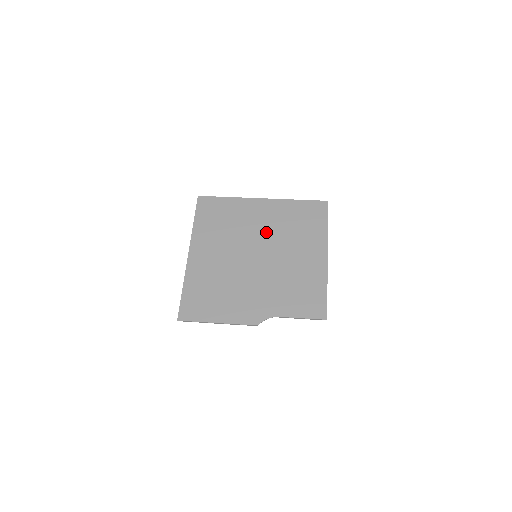
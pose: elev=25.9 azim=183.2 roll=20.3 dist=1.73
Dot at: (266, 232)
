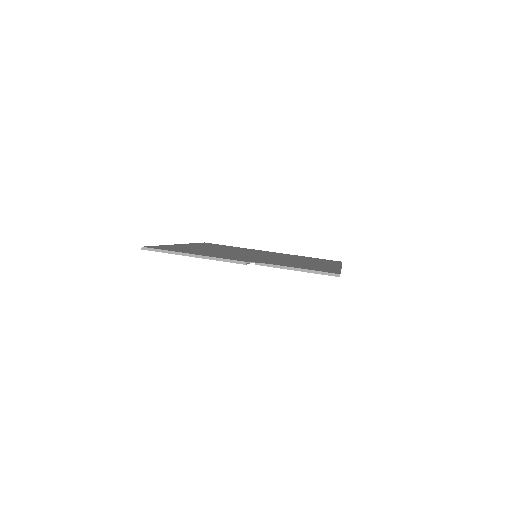
Dot at: occluded
